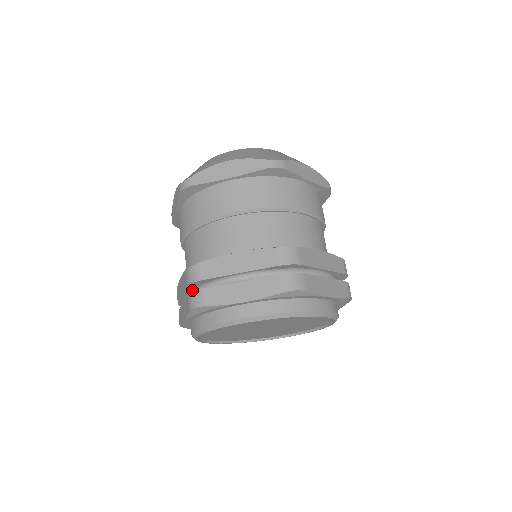
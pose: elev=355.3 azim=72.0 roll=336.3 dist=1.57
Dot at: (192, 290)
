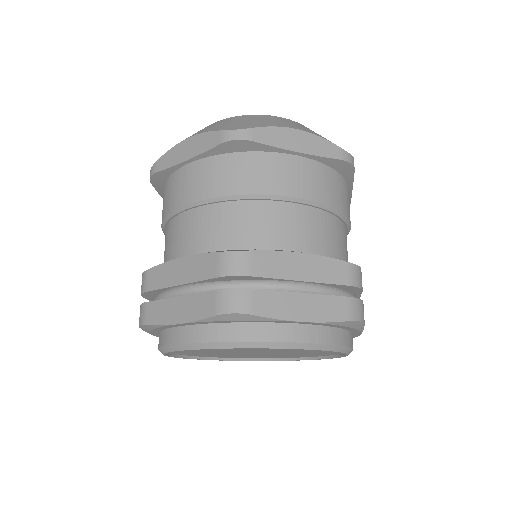
Dot at: occluded
